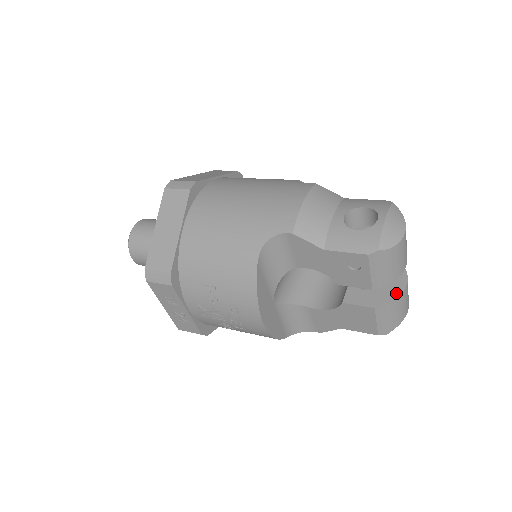
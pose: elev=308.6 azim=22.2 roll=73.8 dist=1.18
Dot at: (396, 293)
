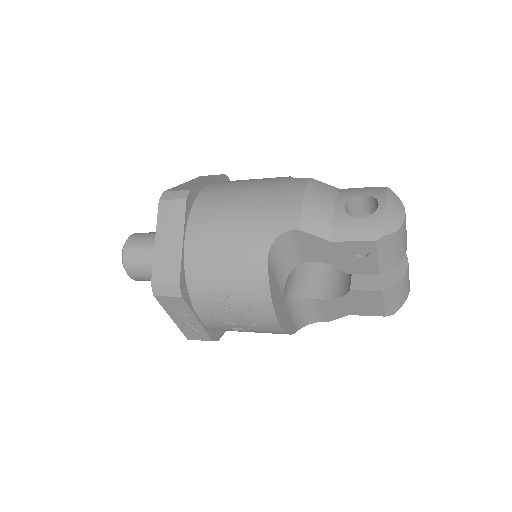
Dot at: (400, 274)
